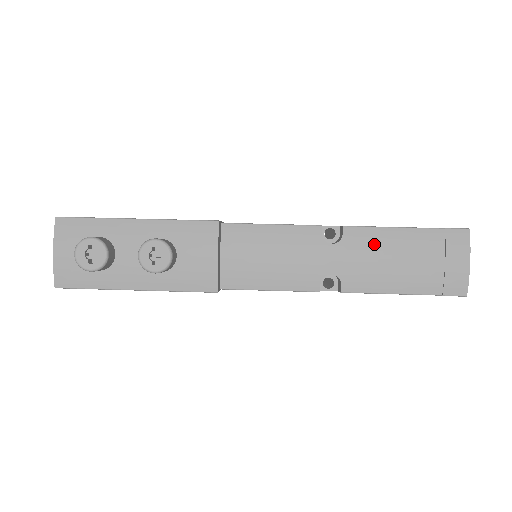
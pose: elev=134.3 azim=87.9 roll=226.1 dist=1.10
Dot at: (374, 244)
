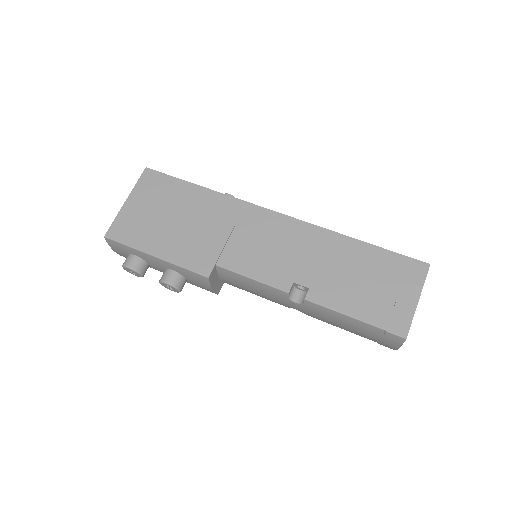
Dot at: (327, 315)
